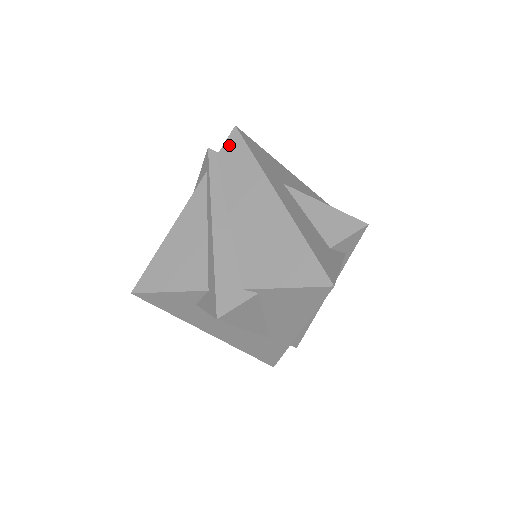
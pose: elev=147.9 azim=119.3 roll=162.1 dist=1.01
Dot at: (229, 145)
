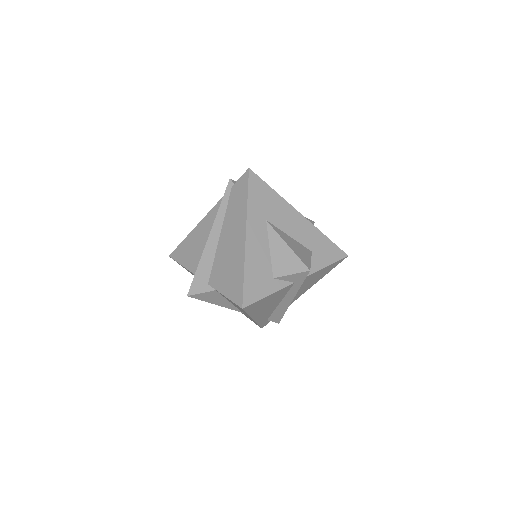
Dot at: (240, 182)
